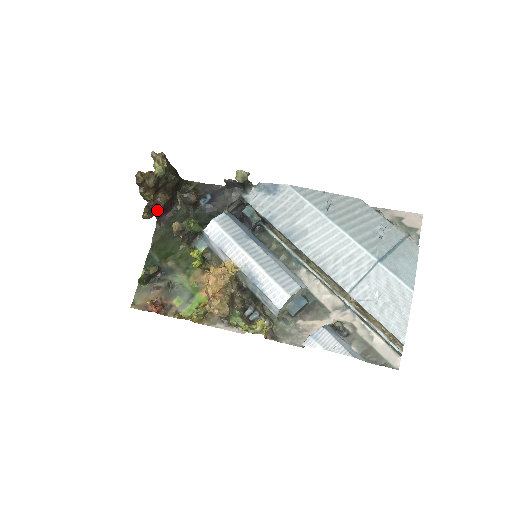
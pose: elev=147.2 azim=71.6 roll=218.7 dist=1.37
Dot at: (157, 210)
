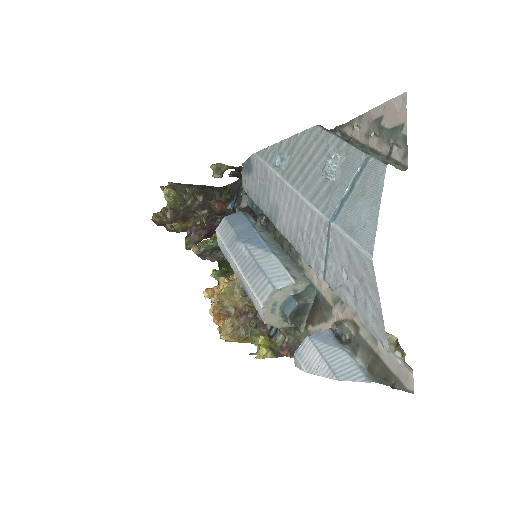
Dot at: (199, 235)
